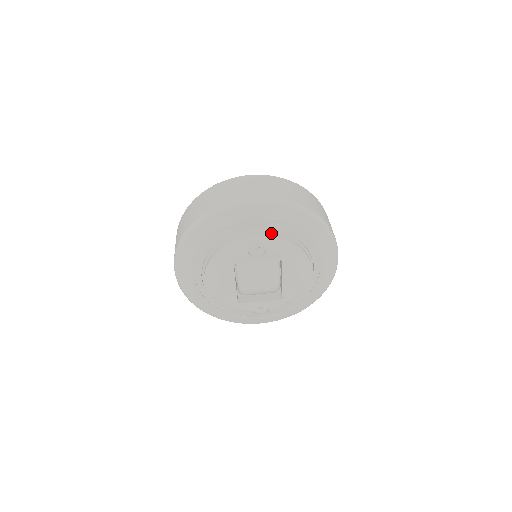
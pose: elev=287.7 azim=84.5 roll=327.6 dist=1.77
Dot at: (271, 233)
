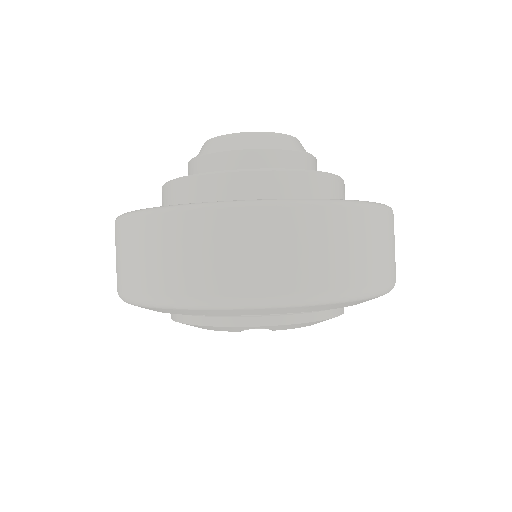
Dot at: (284, 316)
